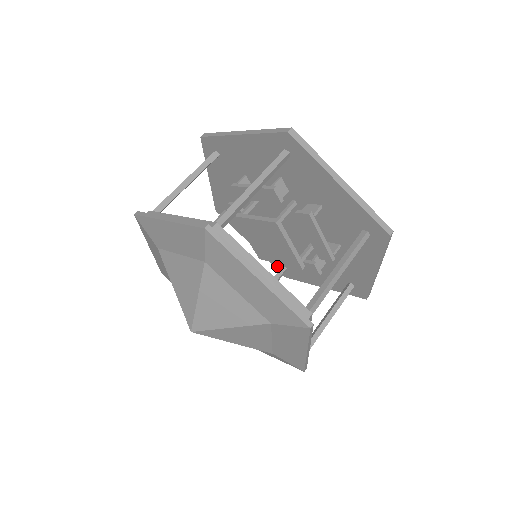
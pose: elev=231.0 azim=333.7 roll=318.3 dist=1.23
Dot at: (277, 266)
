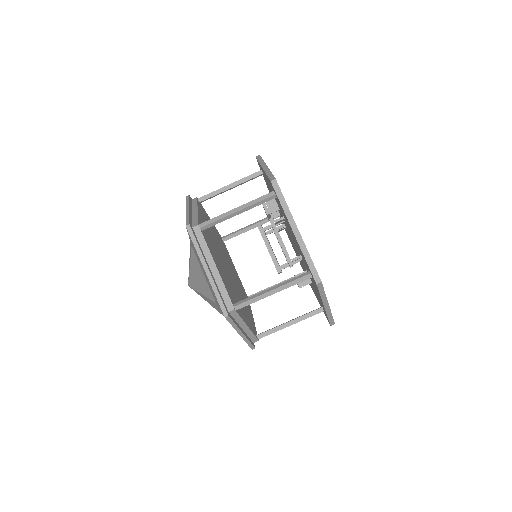
Dot at: occluded
